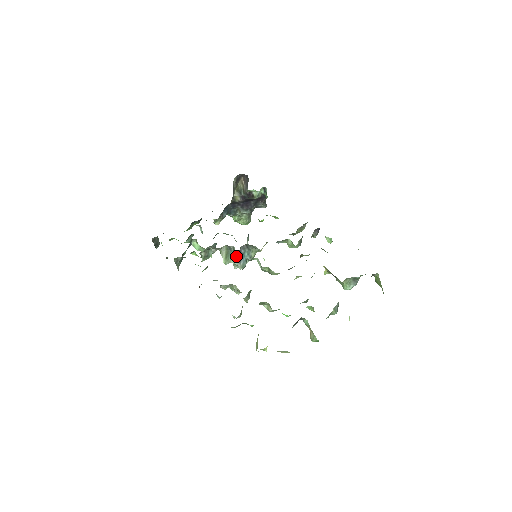
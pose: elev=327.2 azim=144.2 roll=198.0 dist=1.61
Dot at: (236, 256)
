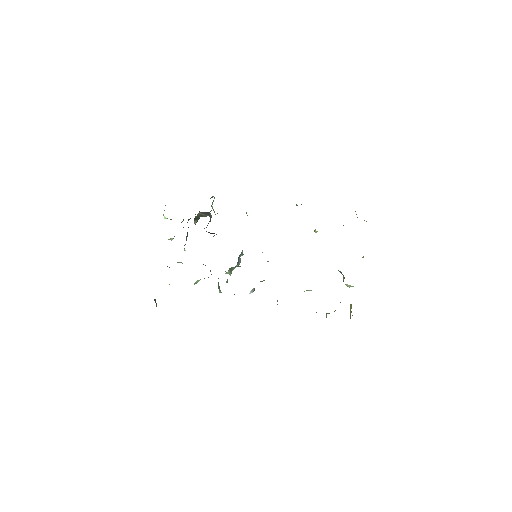
Dot at: occluded
